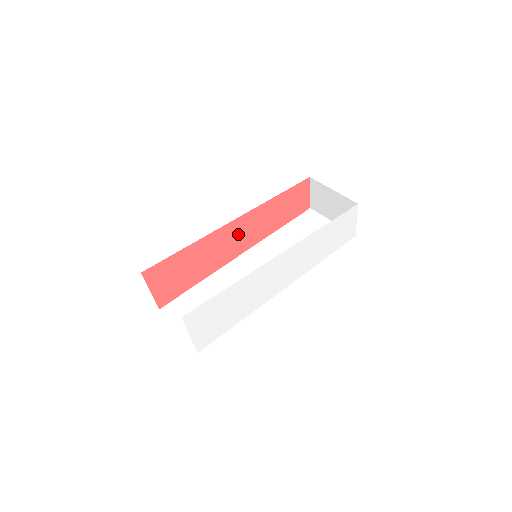
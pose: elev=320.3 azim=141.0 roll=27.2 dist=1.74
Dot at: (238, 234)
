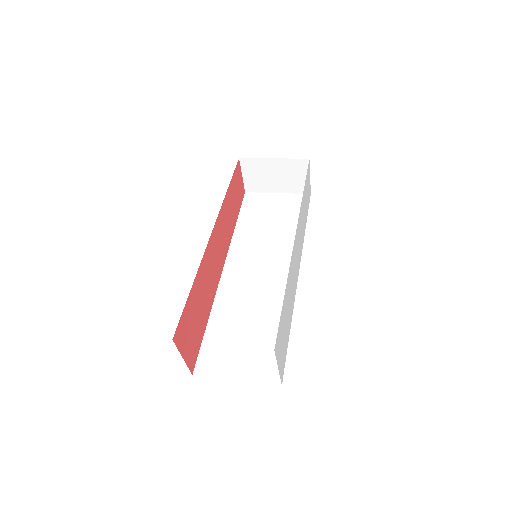
Dot at: (217, 246)
